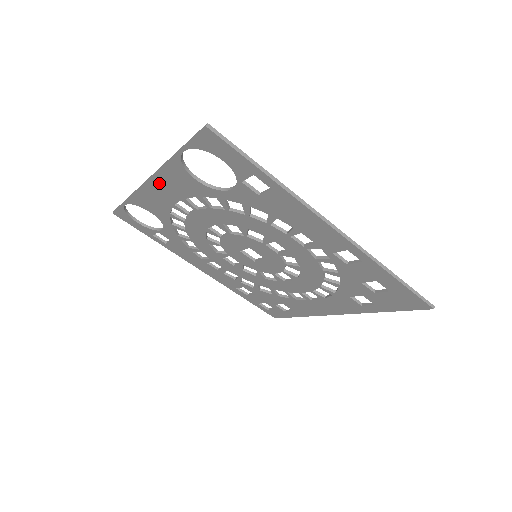
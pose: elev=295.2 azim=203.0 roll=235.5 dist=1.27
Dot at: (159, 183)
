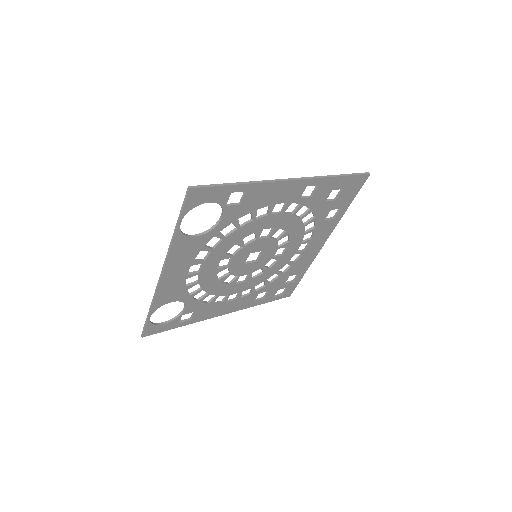
Dot at: (171, 268)
